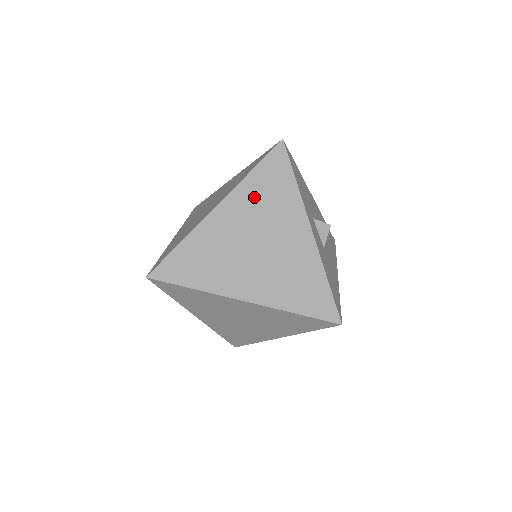
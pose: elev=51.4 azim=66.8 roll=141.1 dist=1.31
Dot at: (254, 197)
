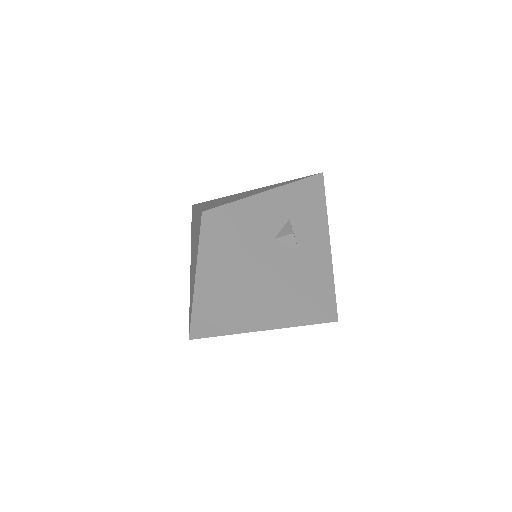
Dot at: (215, 266)
